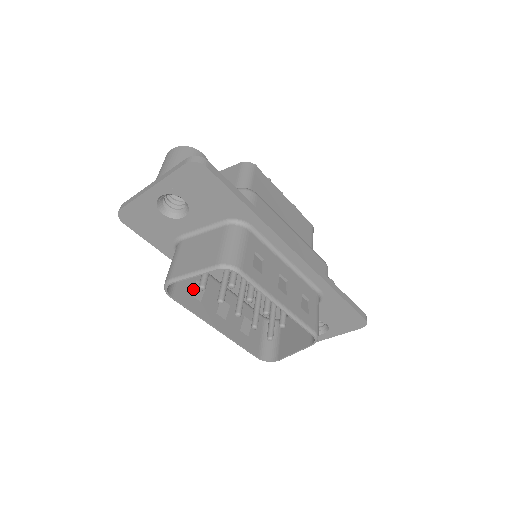
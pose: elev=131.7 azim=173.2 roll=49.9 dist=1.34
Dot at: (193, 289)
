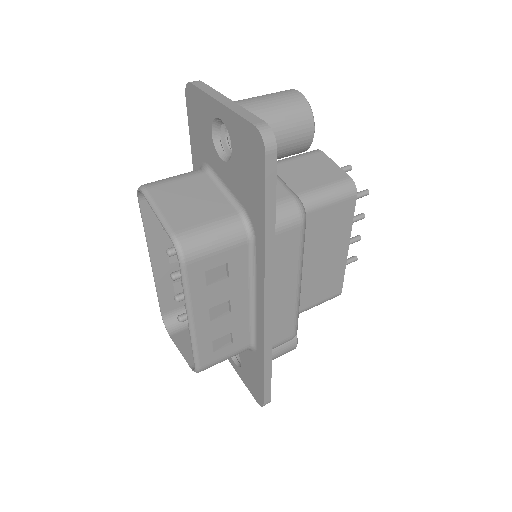
Dot at: occluded
